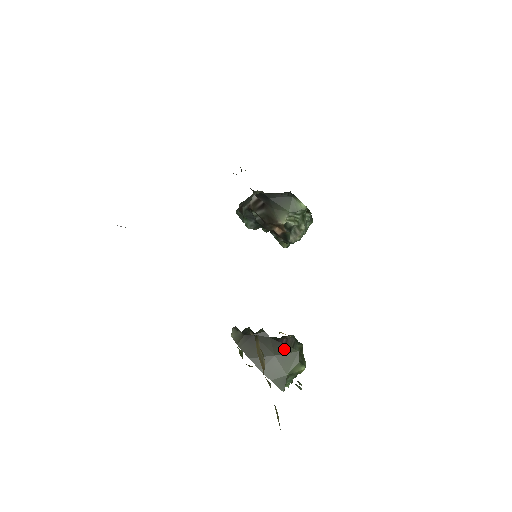
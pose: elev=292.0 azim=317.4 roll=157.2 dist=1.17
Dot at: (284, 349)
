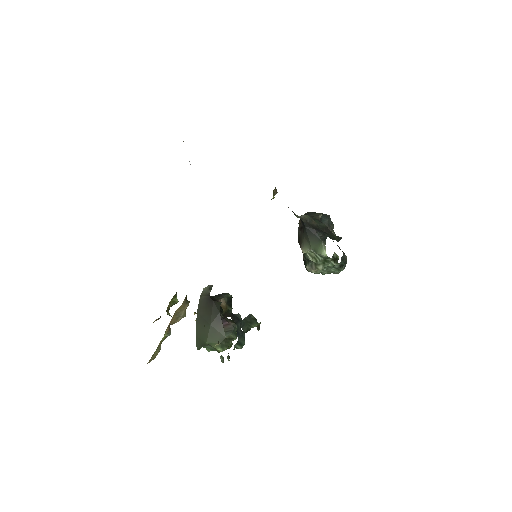
Dot at: (219, 327)
